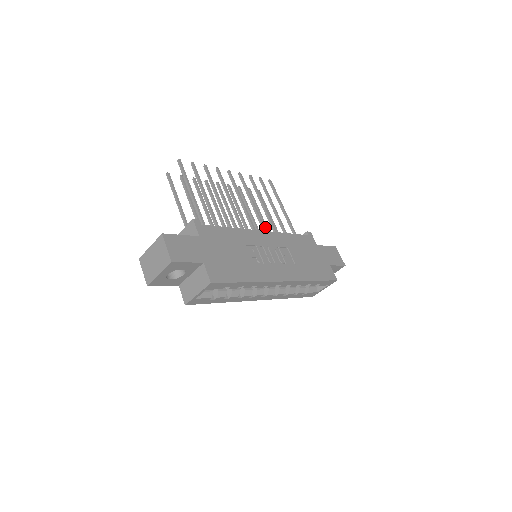
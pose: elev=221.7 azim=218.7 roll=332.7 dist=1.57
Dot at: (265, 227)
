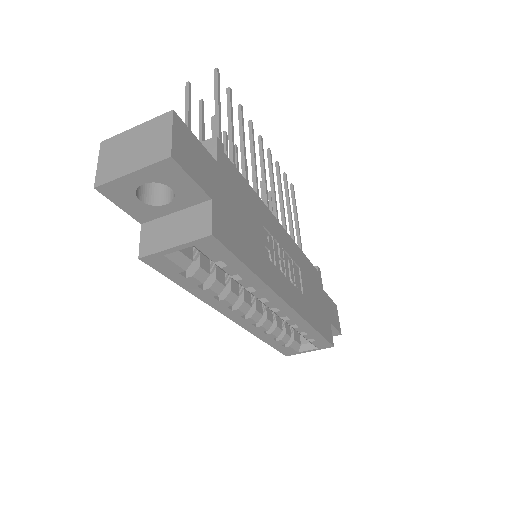
Dot at: occluded
